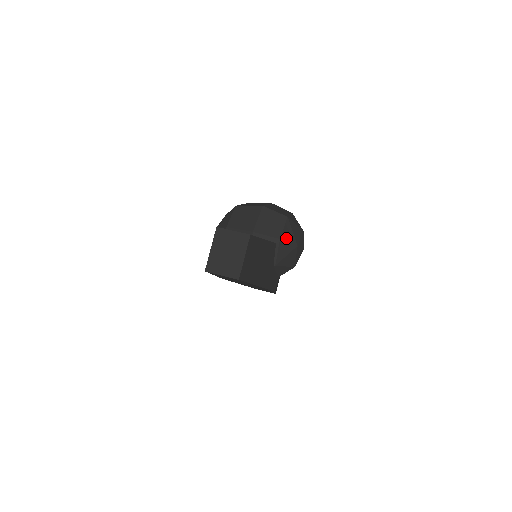
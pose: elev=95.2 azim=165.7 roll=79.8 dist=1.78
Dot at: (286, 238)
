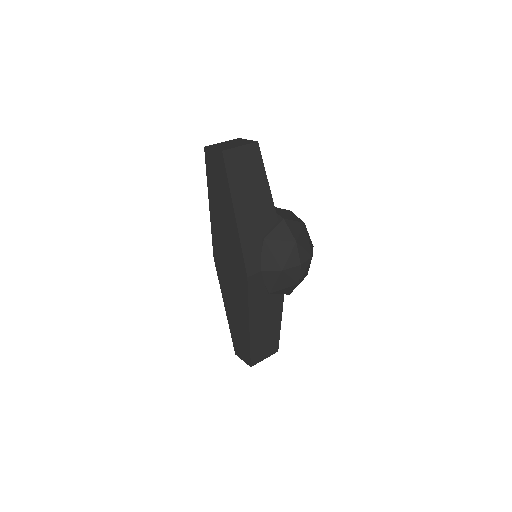
Dot at: (290, 226)
